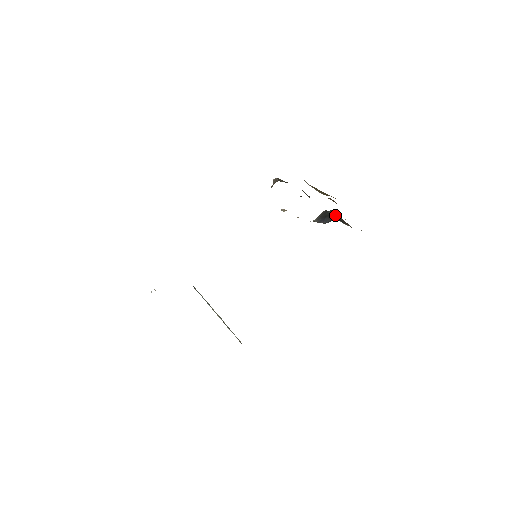
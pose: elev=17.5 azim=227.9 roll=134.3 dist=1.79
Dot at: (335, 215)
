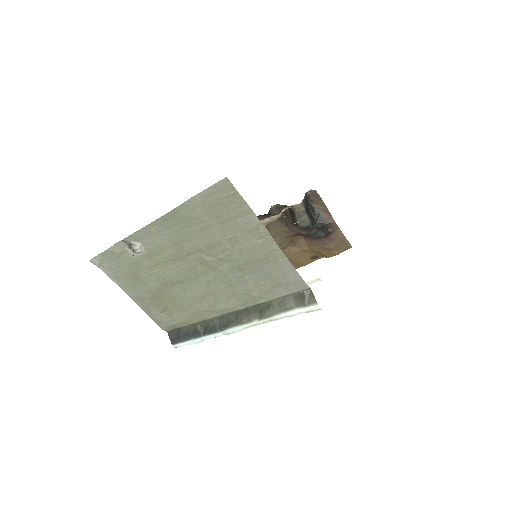
Dot at: (314, 212)
